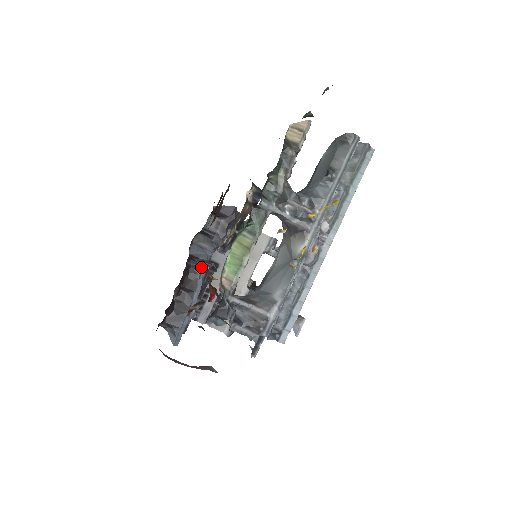
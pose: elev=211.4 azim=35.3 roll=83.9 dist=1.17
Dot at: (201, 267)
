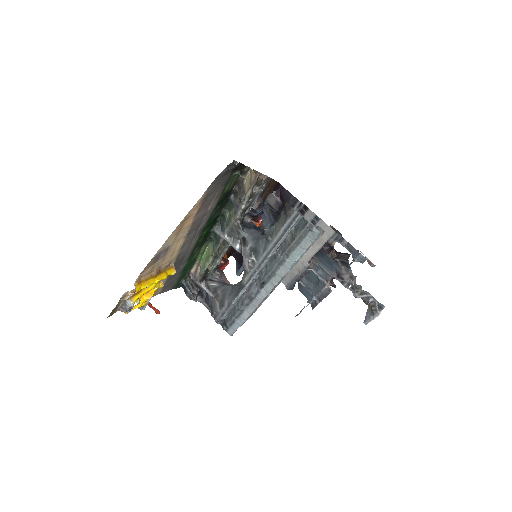
Dot at: occluded
